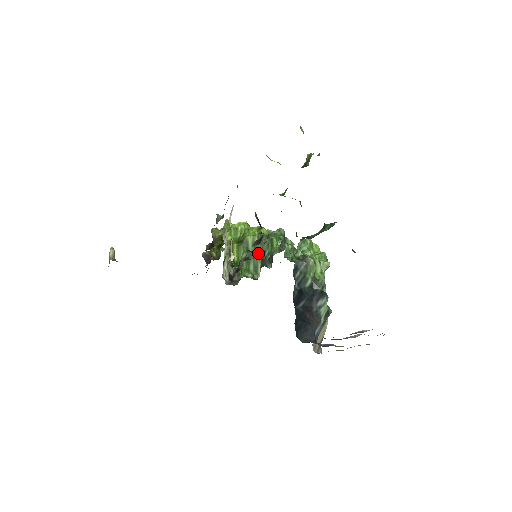
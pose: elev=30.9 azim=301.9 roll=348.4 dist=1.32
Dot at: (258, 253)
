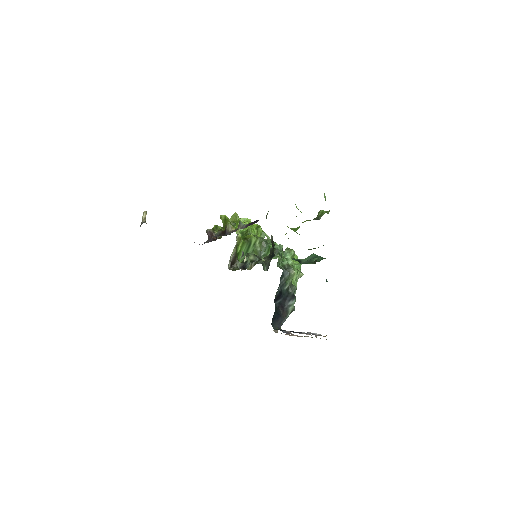
Dot at: (256, 251)
